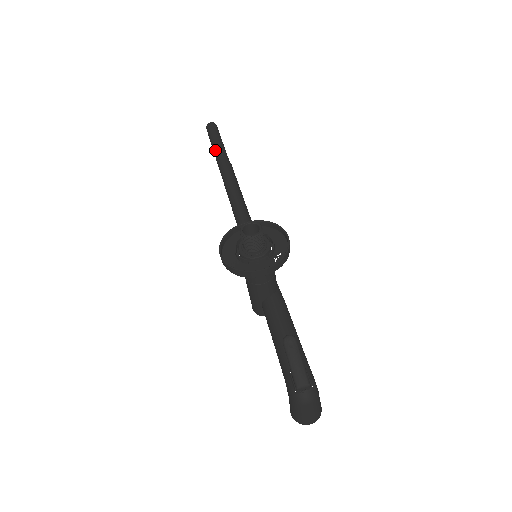
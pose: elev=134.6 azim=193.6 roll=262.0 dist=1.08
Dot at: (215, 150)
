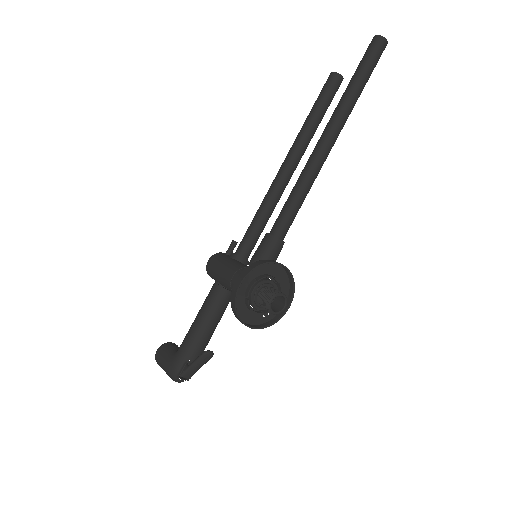
Dot at: (349, 97)
